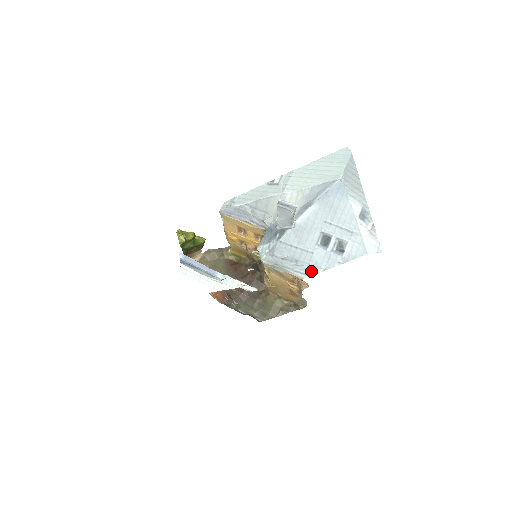
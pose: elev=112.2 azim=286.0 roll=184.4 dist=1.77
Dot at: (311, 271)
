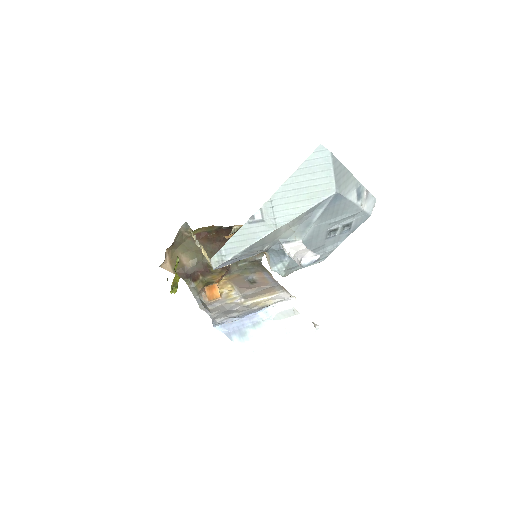
Dot at: (327, 254)
